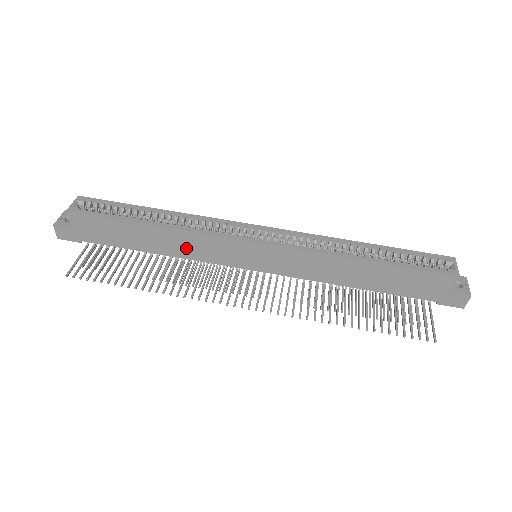
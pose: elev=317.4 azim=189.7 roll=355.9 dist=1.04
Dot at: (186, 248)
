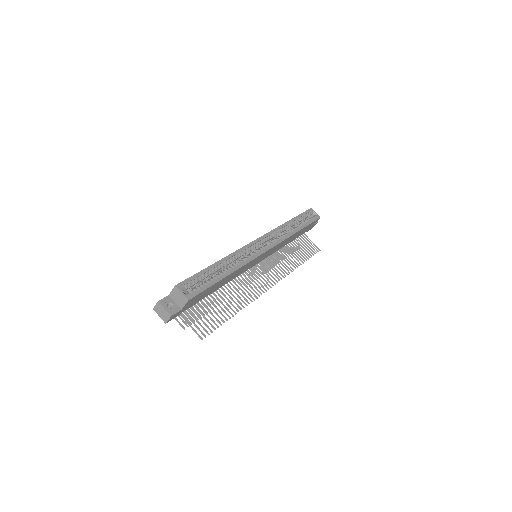
Dot at: (236, 275)
